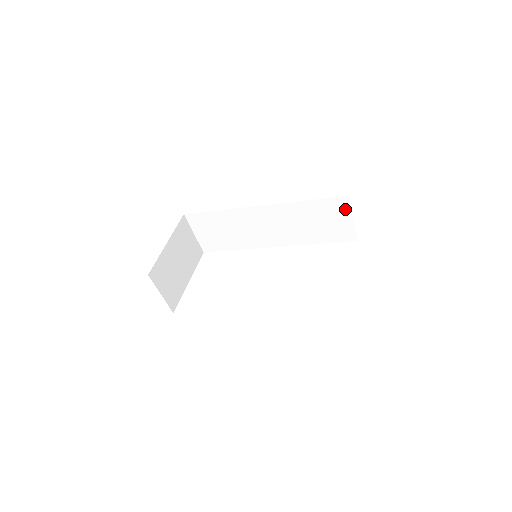
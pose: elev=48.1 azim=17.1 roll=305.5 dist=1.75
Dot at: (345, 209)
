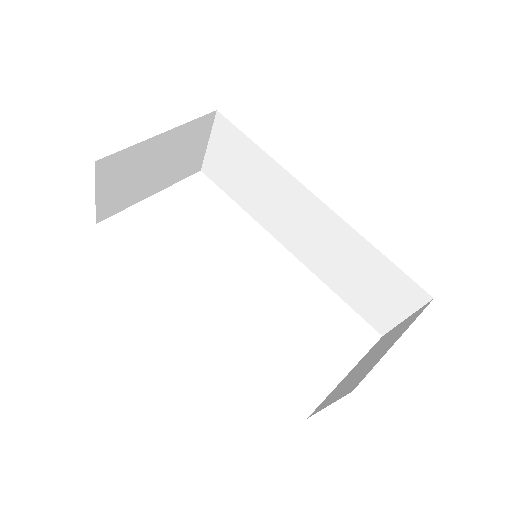
Dot at: (411, 303)
